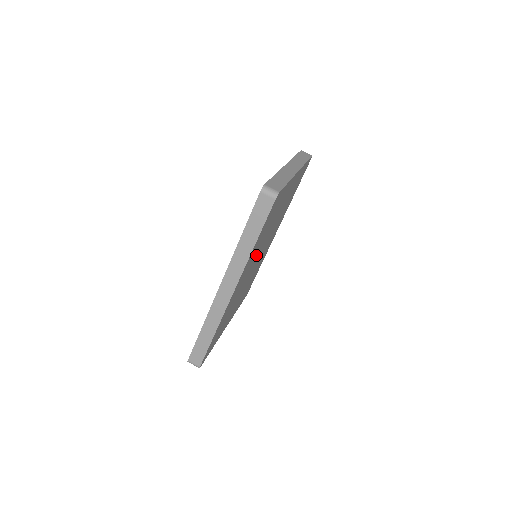
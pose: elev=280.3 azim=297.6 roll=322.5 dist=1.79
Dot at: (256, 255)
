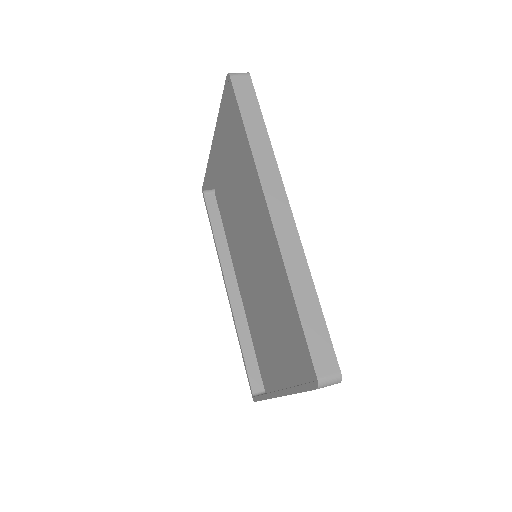
Dot at: occluded
